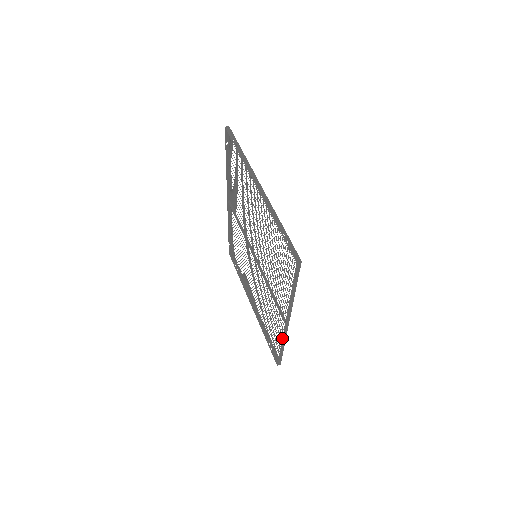
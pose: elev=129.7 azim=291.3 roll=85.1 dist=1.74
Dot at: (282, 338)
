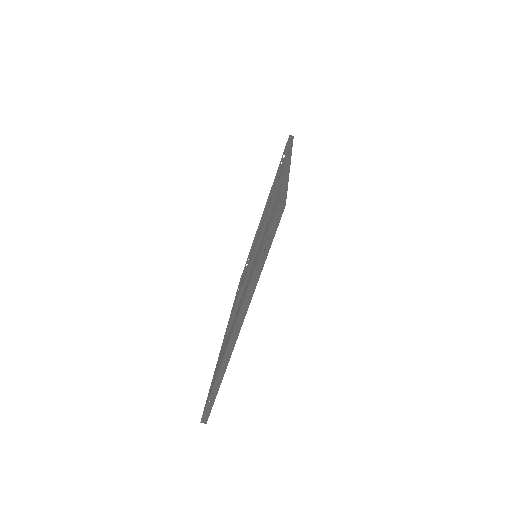
Dot at: (230, 316)
